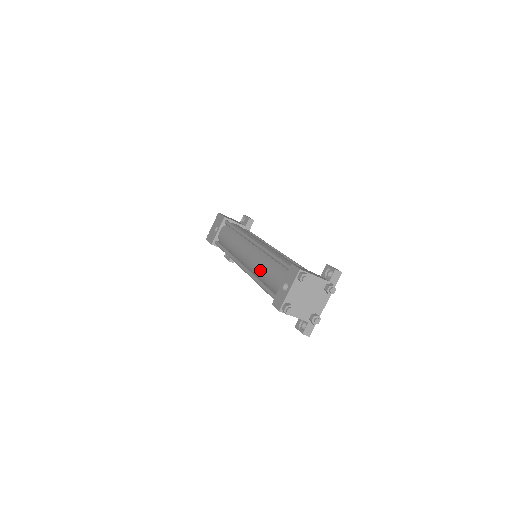
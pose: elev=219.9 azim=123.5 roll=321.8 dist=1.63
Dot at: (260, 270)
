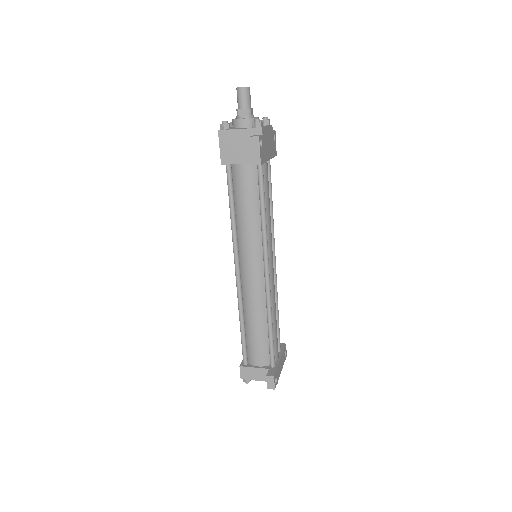
Dot at: occluded
